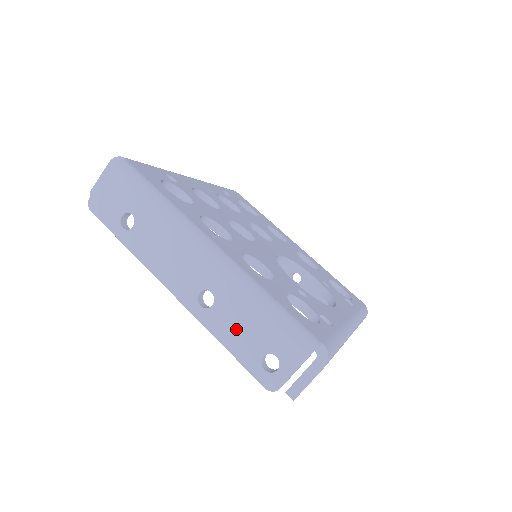
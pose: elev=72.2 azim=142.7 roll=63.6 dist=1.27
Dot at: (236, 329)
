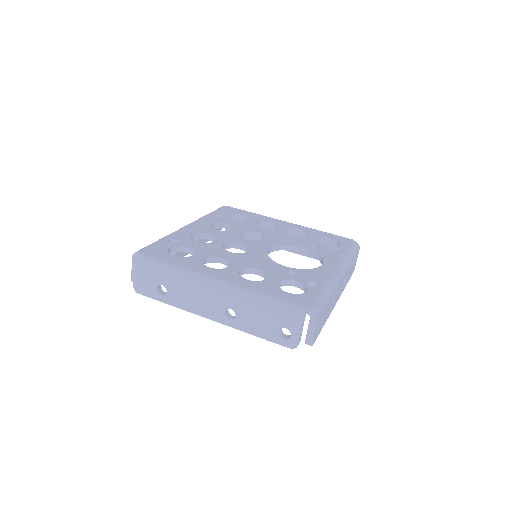
Dot at: (256, 323)
